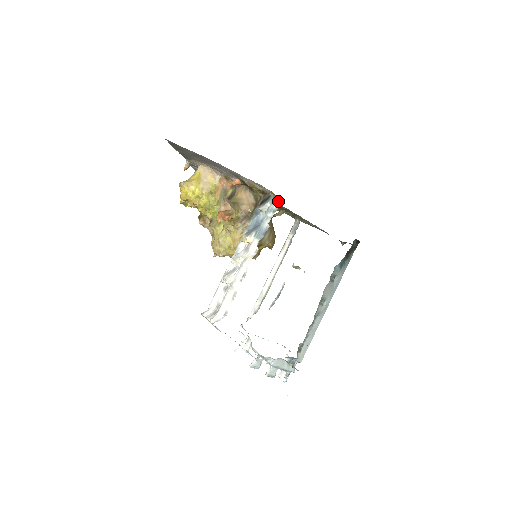
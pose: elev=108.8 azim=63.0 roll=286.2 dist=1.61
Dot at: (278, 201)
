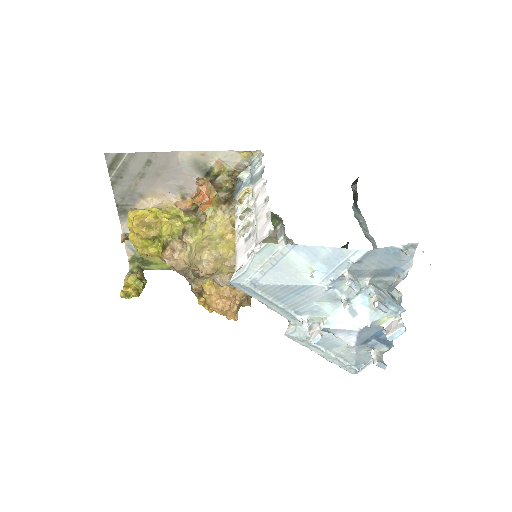
Dot at: (258, 156)
